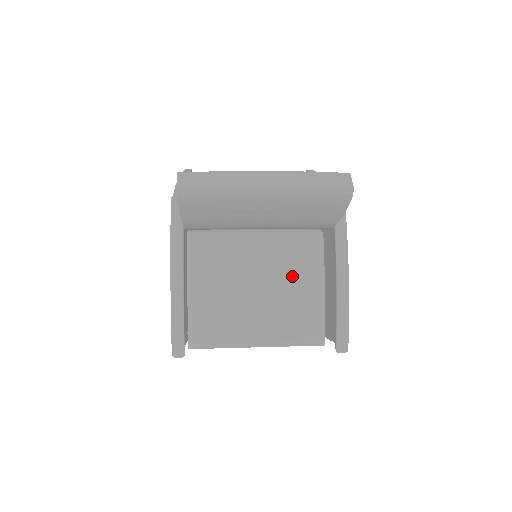
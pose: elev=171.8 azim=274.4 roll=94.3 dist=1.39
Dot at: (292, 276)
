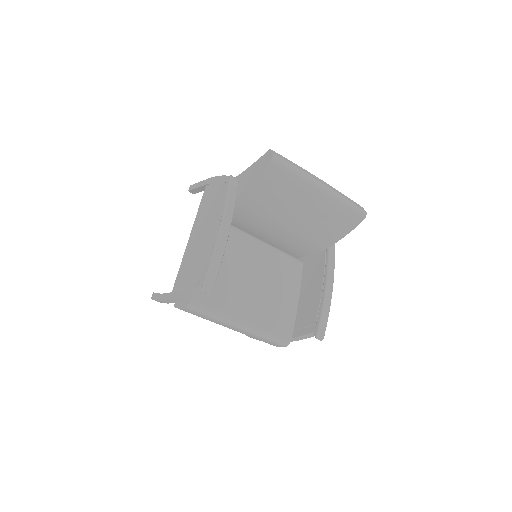
Dot at: (279, 280)
